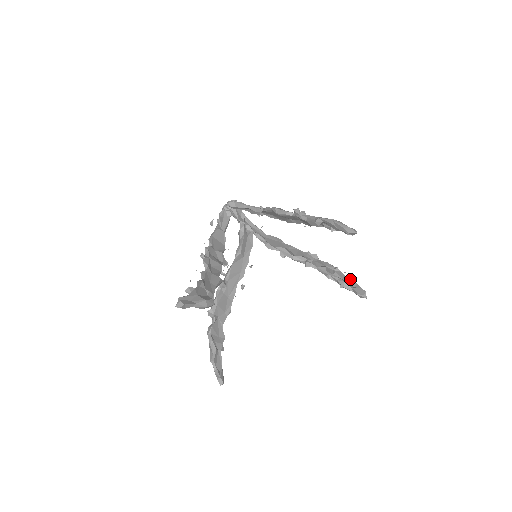
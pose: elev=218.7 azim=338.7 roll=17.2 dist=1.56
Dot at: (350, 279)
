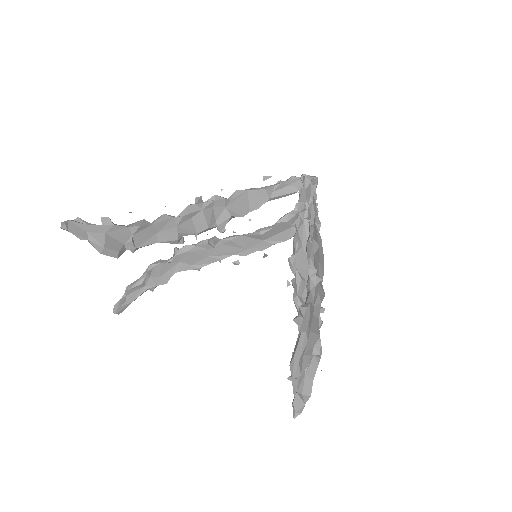
Dot at: occluded
